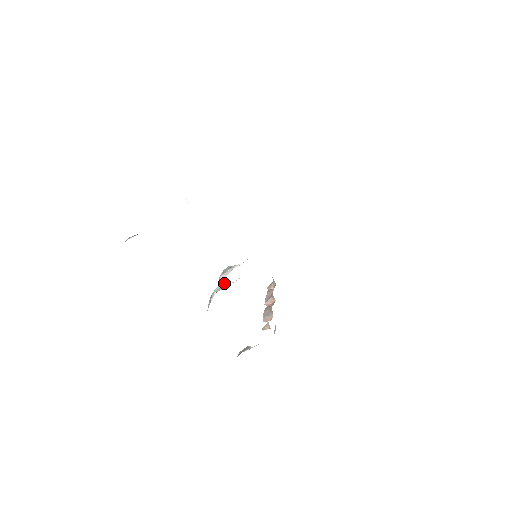
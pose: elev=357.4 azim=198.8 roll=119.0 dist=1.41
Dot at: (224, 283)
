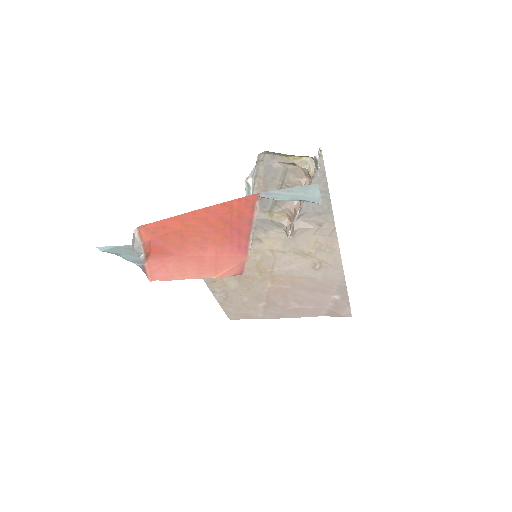
Dot at: (246, 186)
